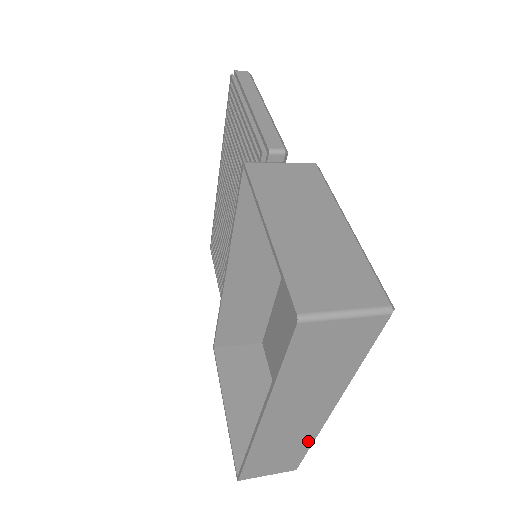
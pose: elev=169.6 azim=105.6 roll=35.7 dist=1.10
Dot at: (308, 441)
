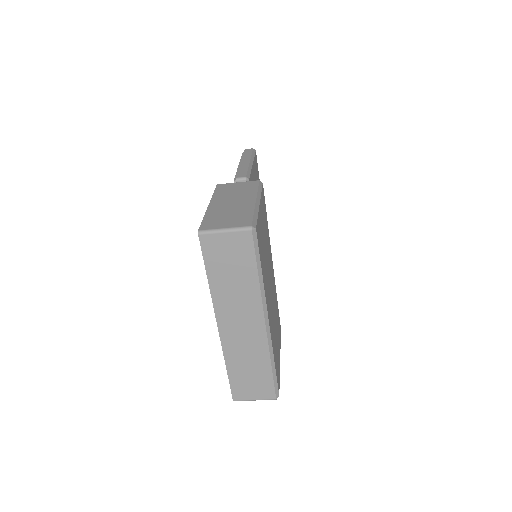
Dot at: (266, 359)
